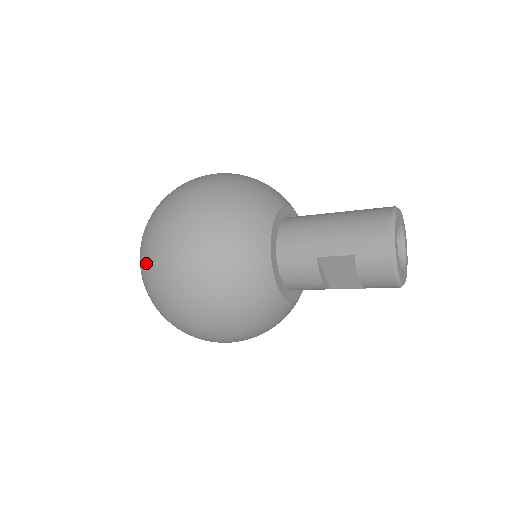
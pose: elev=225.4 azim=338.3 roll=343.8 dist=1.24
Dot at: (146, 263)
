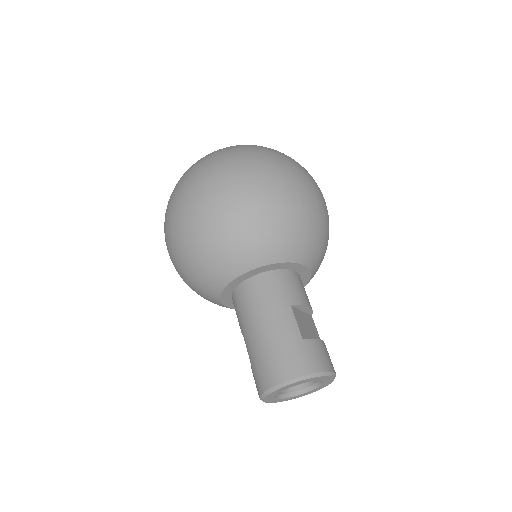
Dot at: occluded
